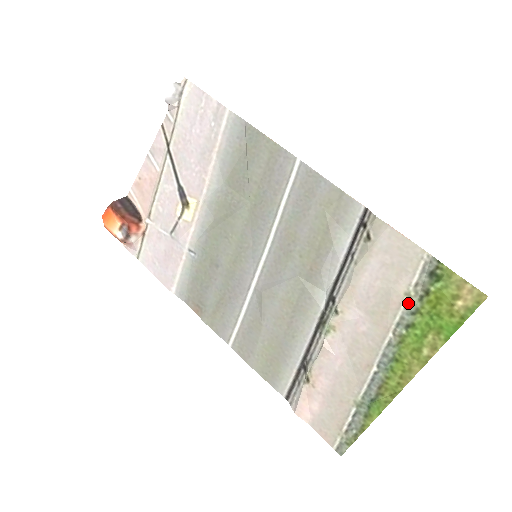
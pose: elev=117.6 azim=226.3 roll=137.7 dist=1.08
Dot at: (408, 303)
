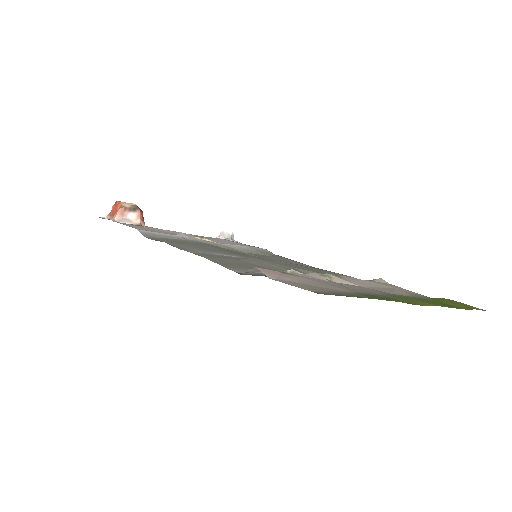
Dot at: (413, 295)
